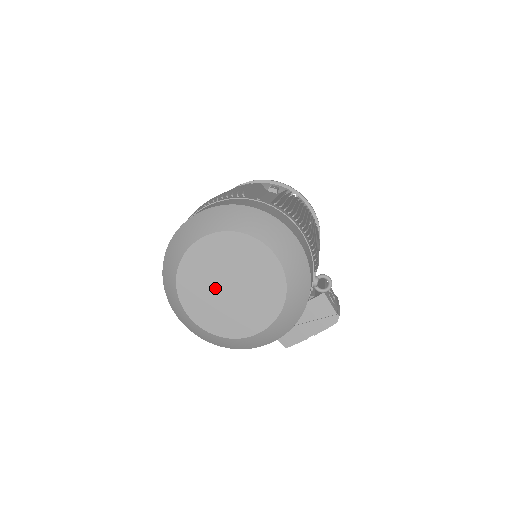
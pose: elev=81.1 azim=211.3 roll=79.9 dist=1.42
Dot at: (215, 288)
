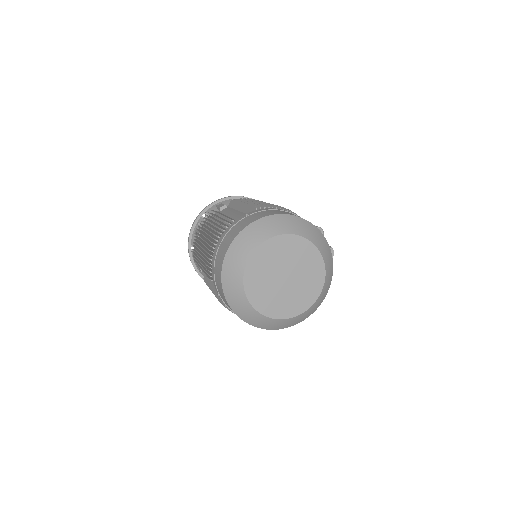
Dot at: (277, 287)
